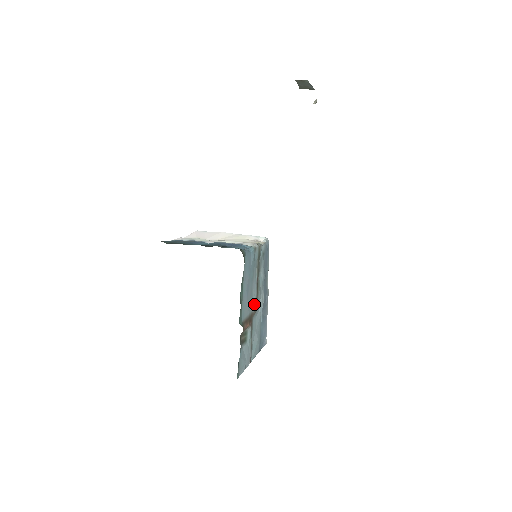
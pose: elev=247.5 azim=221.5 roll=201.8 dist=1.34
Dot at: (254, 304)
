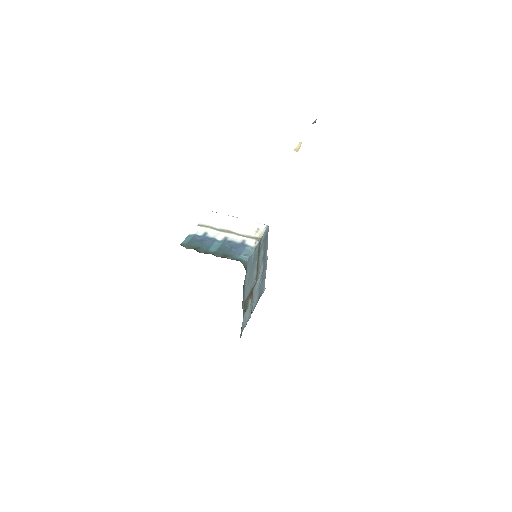
Dot at: (254, 280)
